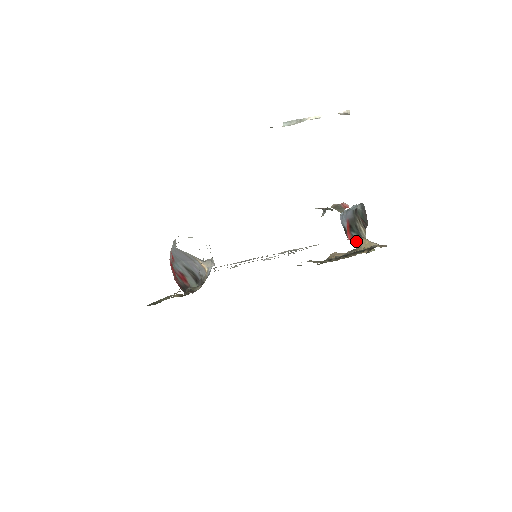
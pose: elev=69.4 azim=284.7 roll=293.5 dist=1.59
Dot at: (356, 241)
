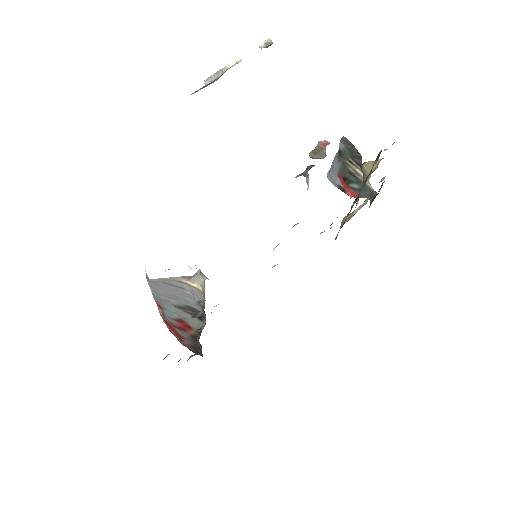
Dot at: occluded
